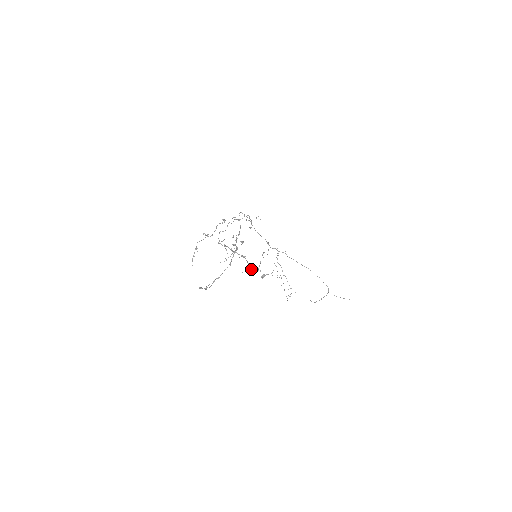
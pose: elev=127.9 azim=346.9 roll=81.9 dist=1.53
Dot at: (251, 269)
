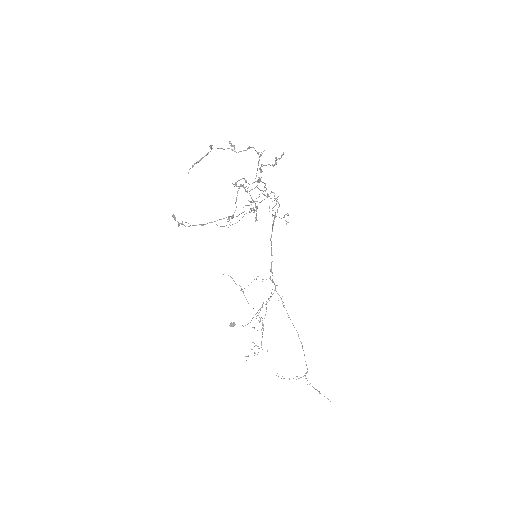
Dot at: occluded
